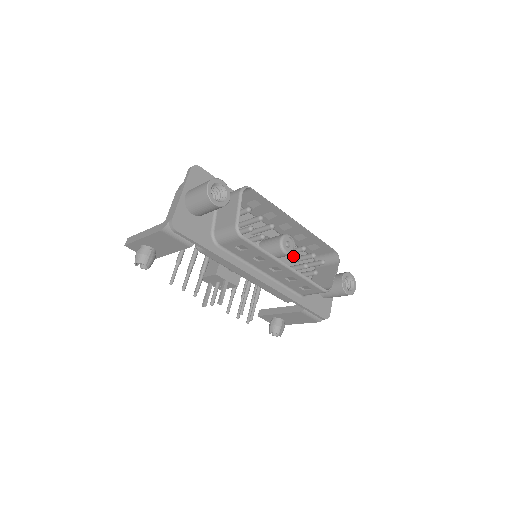
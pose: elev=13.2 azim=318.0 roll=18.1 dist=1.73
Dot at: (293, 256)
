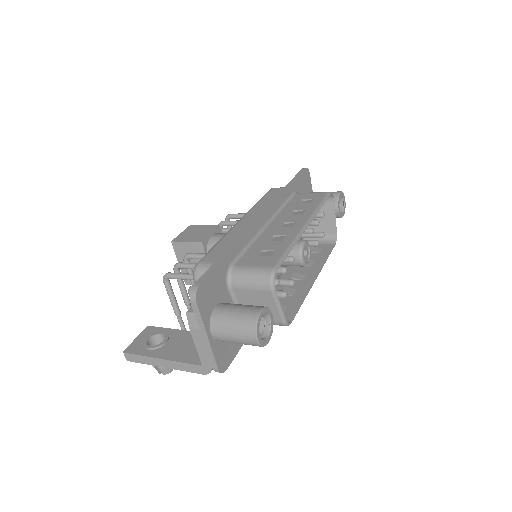
Dot at: occluded
